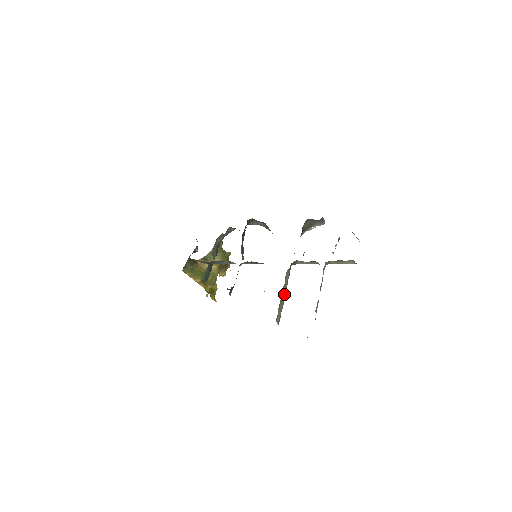
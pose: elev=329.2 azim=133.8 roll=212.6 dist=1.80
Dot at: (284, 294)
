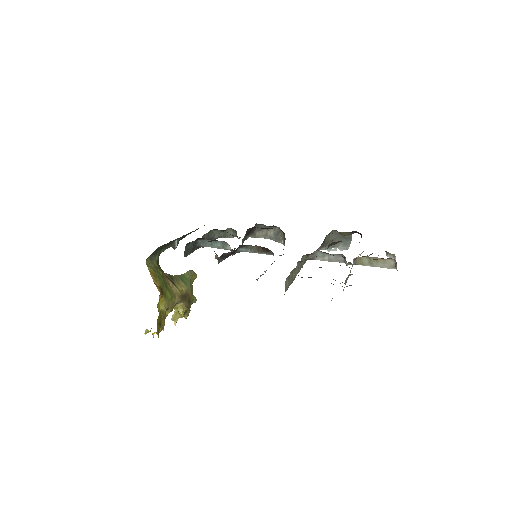
Dot at: (296, 273)
